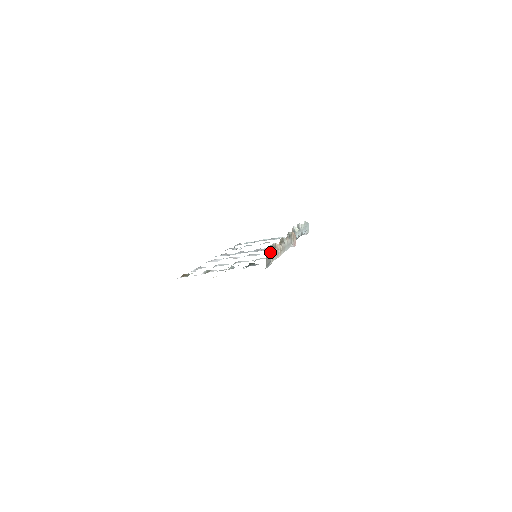
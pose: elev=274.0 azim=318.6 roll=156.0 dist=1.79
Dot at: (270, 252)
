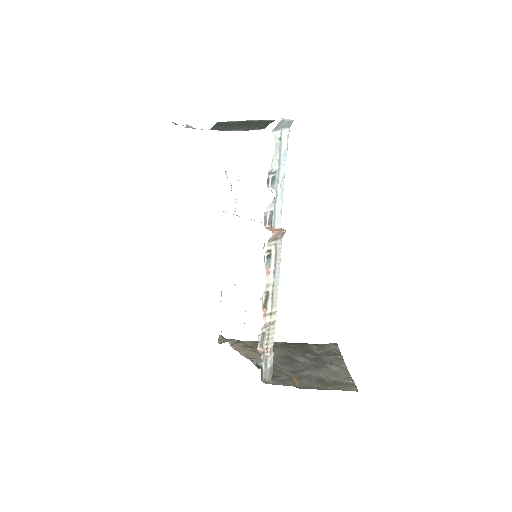
Dot at: (263, 359)
